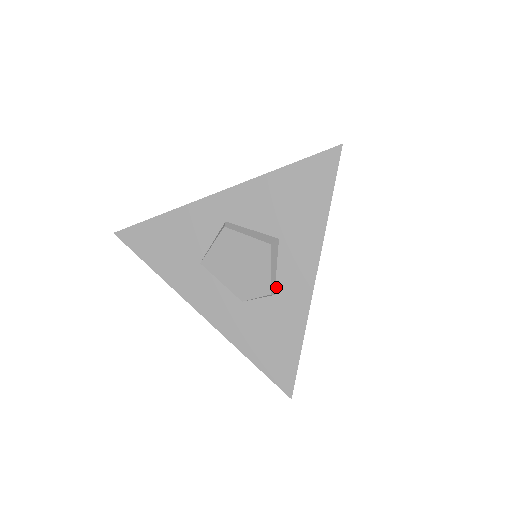
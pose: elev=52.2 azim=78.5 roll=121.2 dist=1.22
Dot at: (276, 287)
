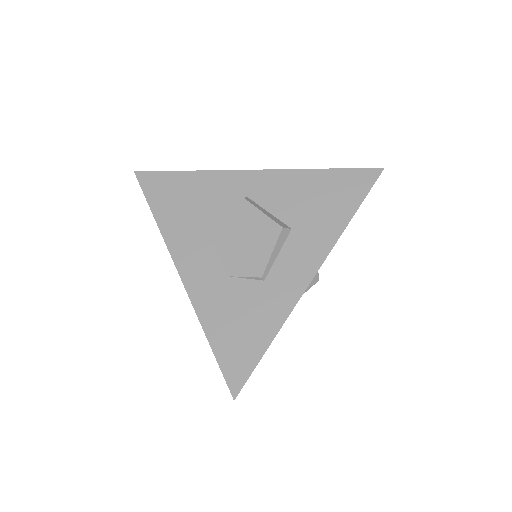
Dot at: (269, 273)
